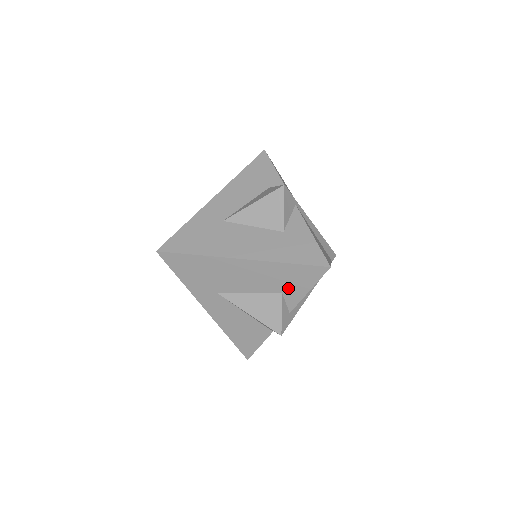
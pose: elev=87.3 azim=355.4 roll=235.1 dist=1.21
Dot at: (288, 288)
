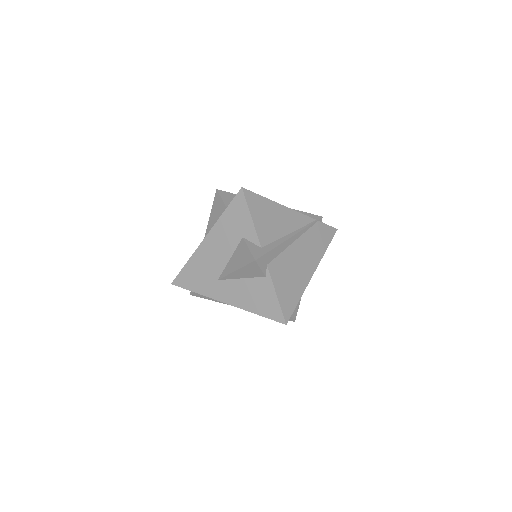
Dot at: (241, 230)
